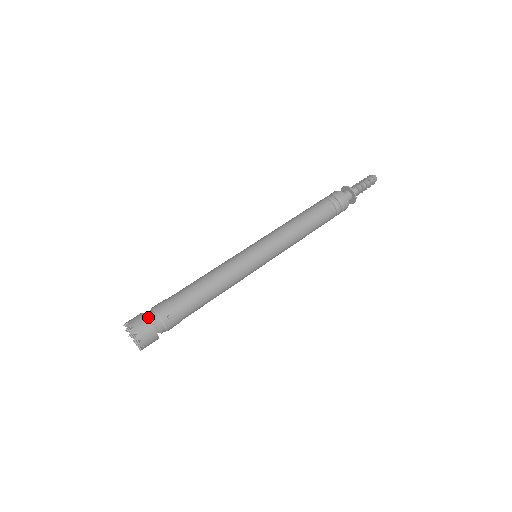
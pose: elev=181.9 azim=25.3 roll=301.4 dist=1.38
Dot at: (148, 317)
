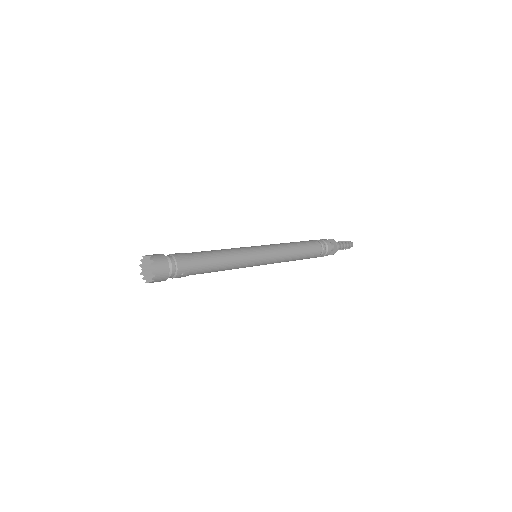
Dot at: (168, 264)
